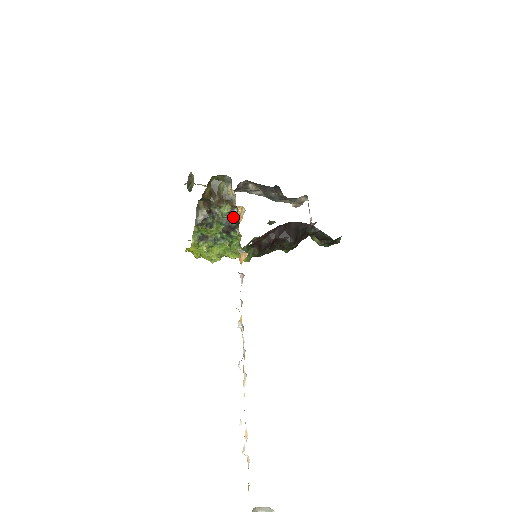
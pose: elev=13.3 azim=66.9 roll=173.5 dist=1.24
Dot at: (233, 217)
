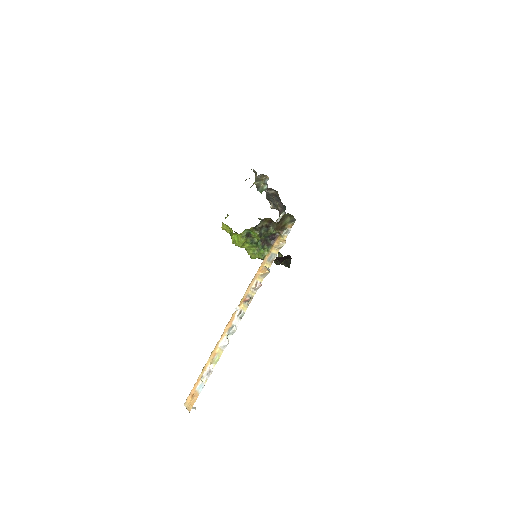
Dot at: (273, 237)
